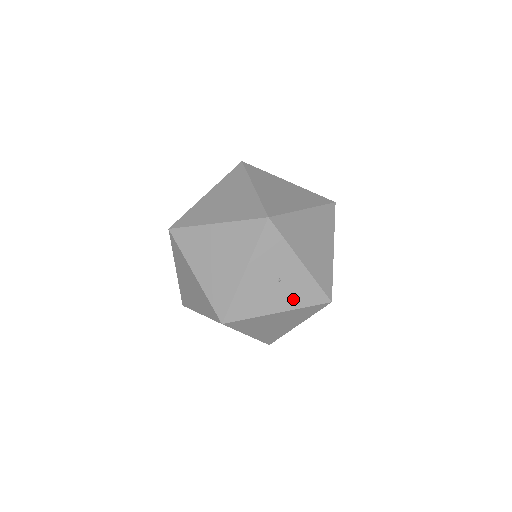
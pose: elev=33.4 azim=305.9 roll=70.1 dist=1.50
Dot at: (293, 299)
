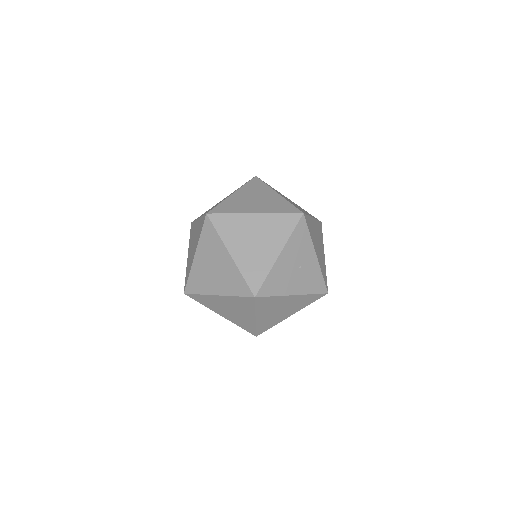
Dot at: (305, 285)
